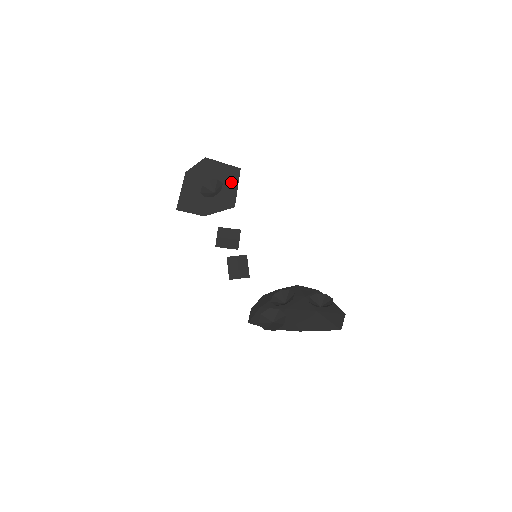
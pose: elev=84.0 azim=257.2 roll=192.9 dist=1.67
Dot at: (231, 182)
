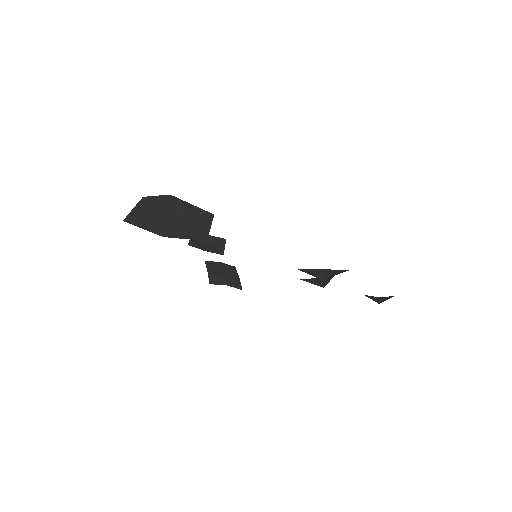
Dot at: (202, 221)
